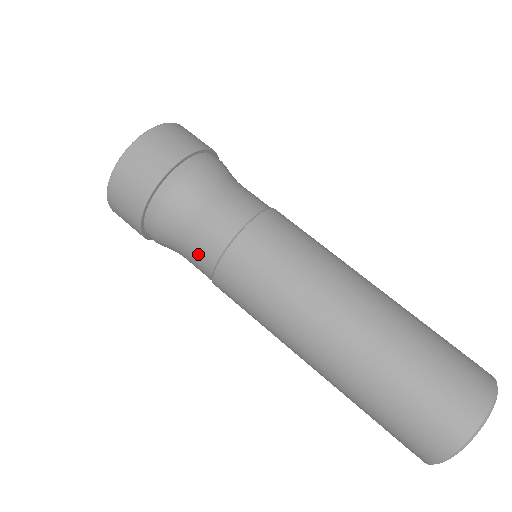
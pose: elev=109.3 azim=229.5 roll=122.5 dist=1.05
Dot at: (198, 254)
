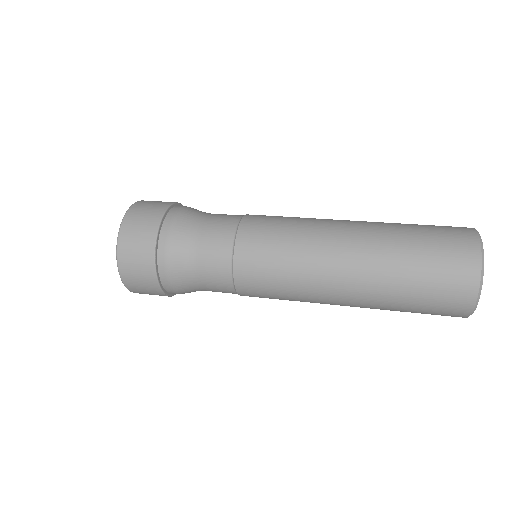
Dot at: (221, 221)
